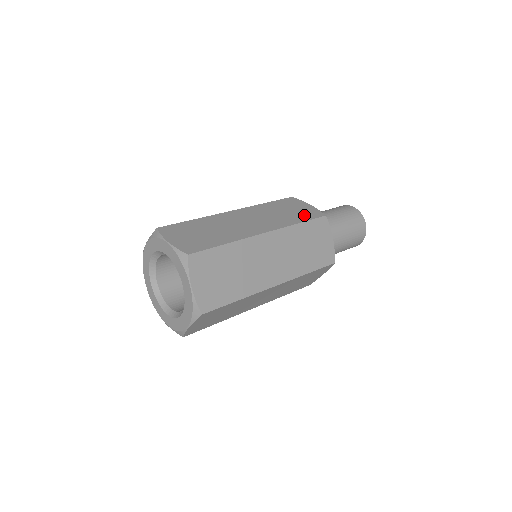
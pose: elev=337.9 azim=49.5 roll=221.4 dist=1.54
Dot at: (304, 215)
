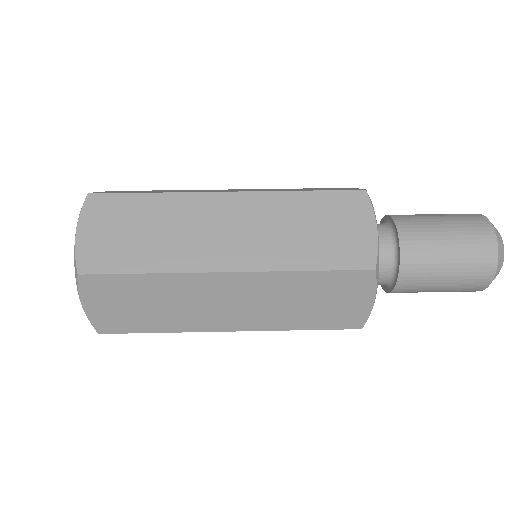
Dot at: occluded
